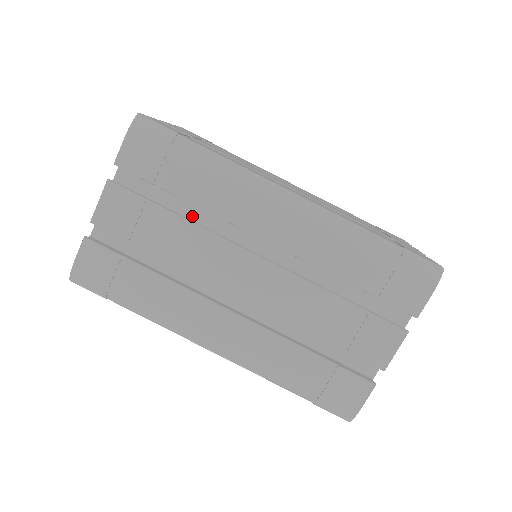
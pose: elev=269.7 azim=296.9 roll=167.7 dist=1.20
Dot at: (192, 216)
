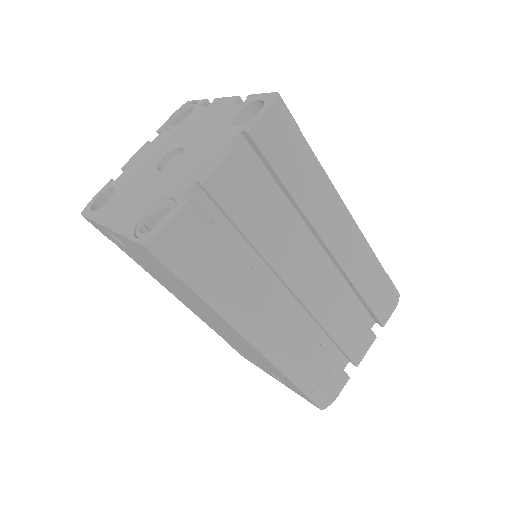
Dot at: occluded
